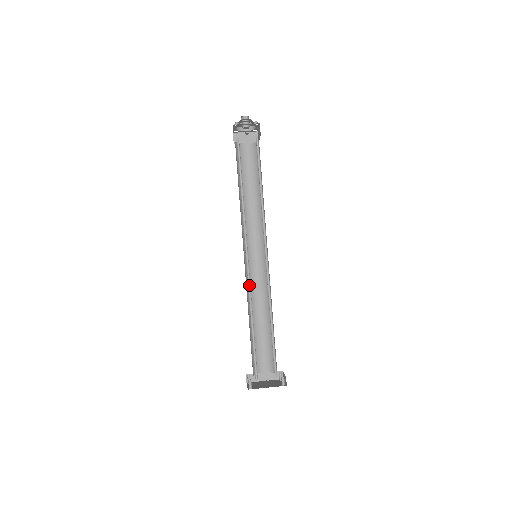
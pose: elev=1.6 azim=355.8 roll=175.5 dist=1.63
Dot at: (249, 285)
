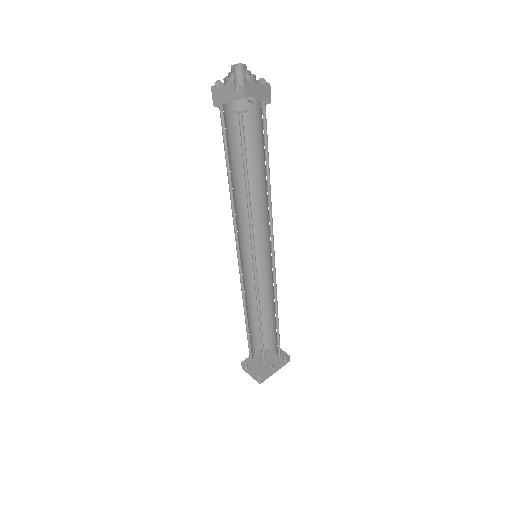
Dot at: (256, 294)
